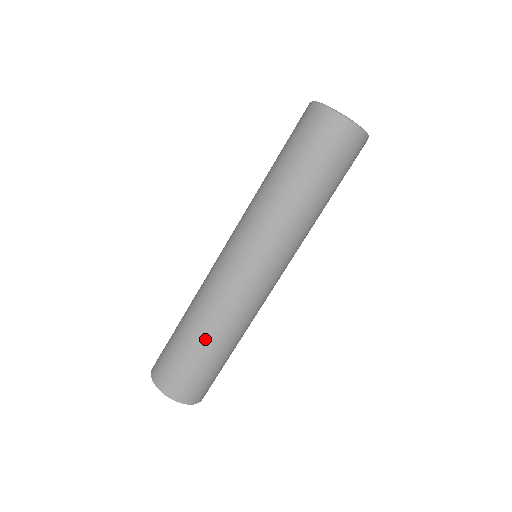
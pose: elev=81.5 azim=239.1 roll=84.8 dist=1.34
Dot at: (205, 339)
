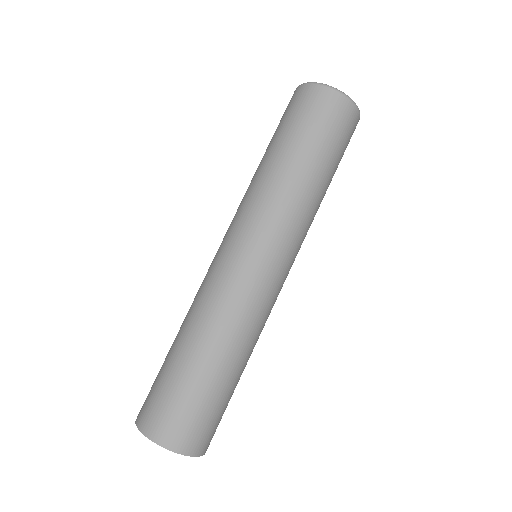
Dot at: (218, 361)
